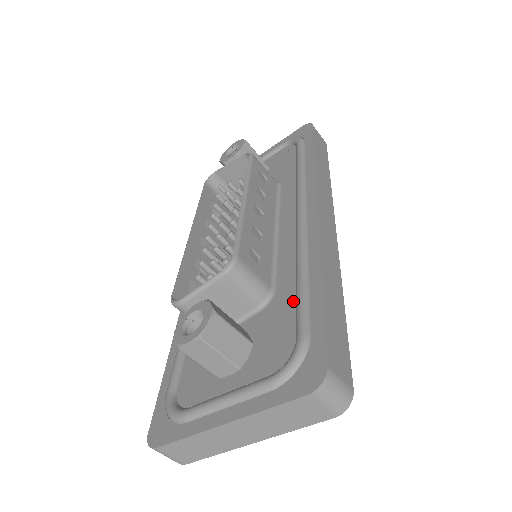
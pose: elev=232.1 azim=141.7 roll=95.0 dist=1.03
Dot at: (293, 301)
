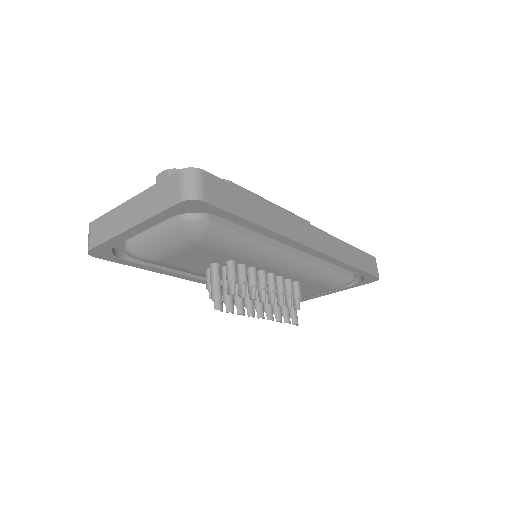
Dot at: occluded
